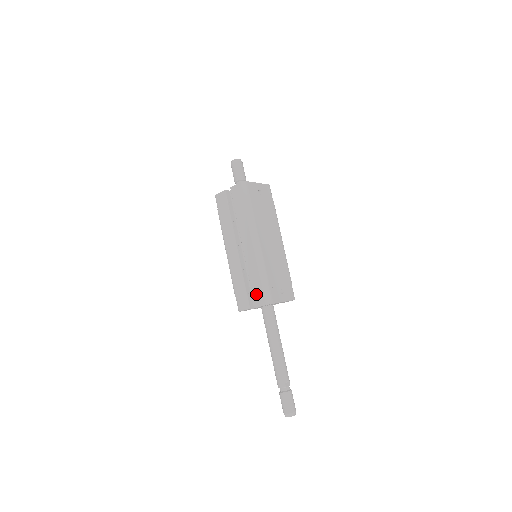
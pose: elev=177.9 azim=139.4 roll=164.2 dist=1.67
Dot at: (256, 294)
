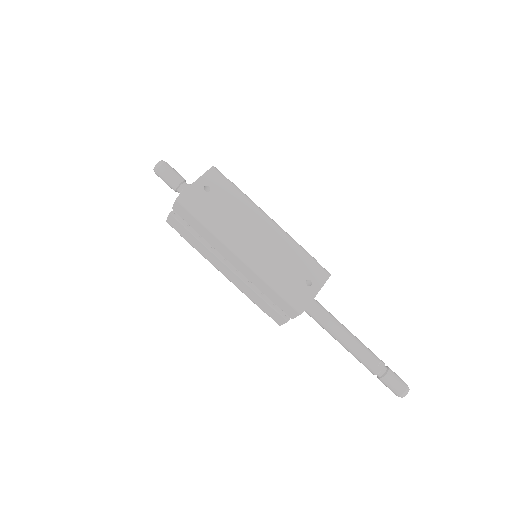
Dot at: (282, 307)
